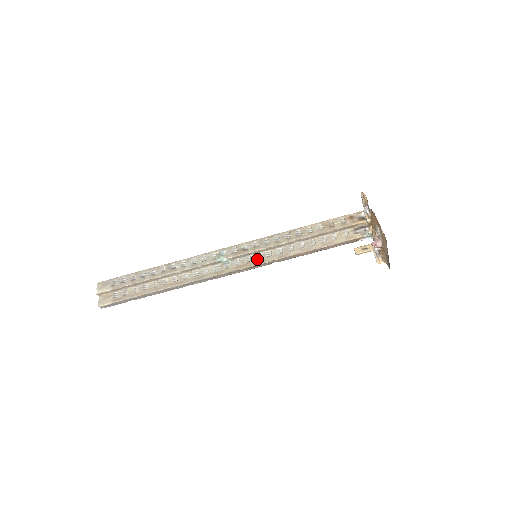
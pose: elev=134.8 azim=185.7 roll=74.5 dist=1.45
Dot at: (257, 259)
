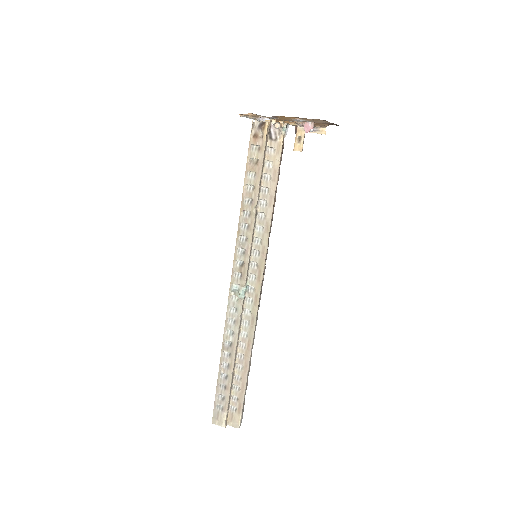
Dot at: (258, 255)
